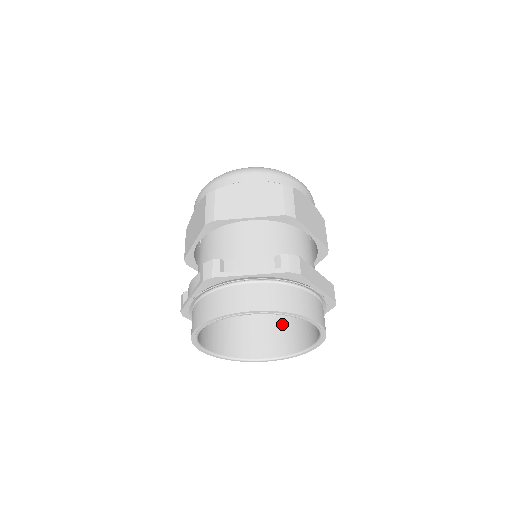
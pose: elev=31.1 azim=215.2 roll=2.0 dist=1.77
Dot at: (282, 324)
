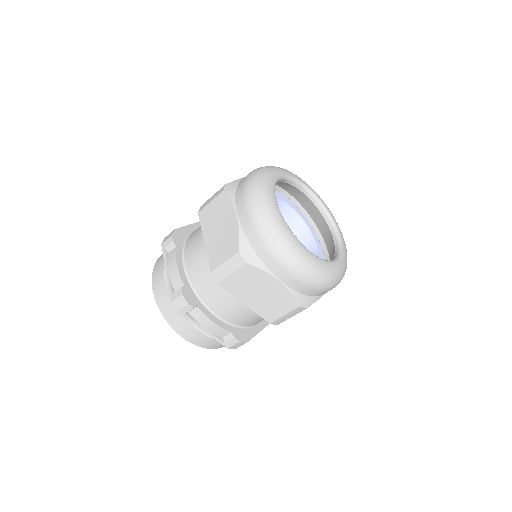
Dot at: occluded
